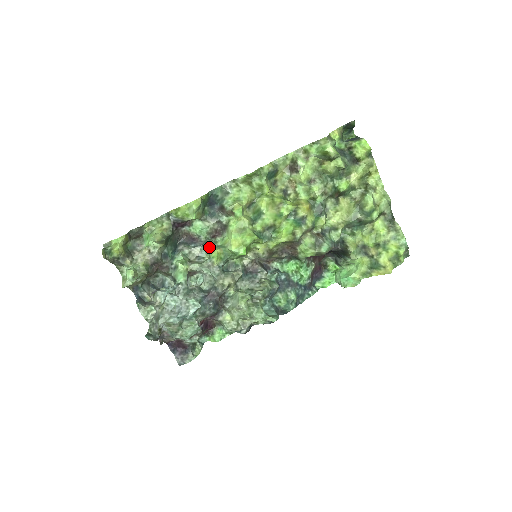
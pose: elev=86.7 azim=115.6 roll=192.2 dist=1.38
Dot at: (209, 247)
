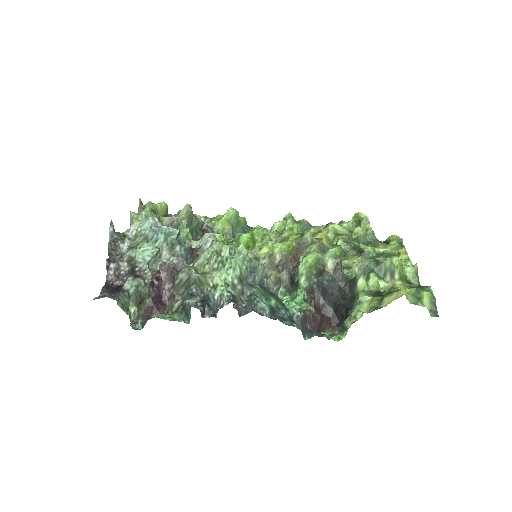
Dot at: occluded
